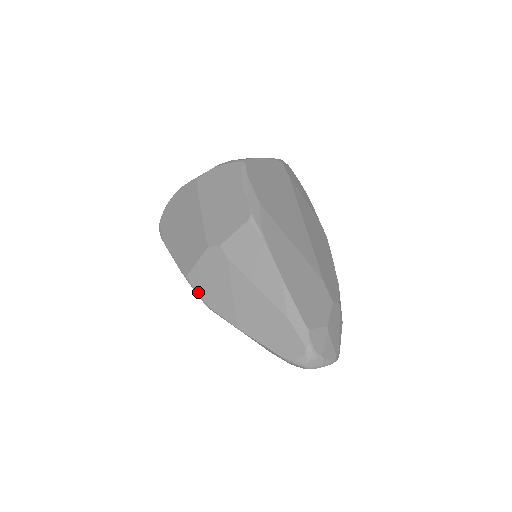
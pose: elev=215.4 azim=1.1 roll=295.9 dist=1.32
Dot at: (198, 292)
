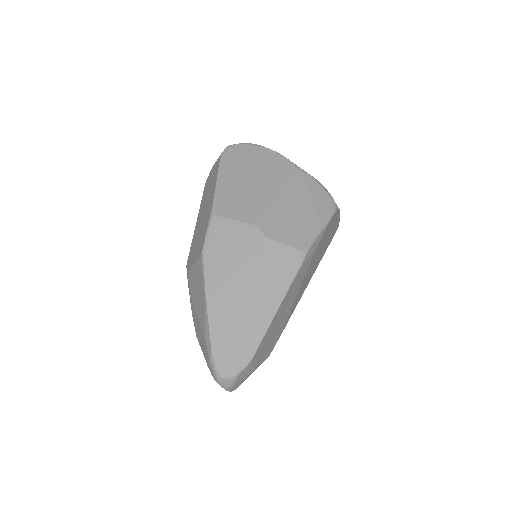
Dot at: (209, 236)
